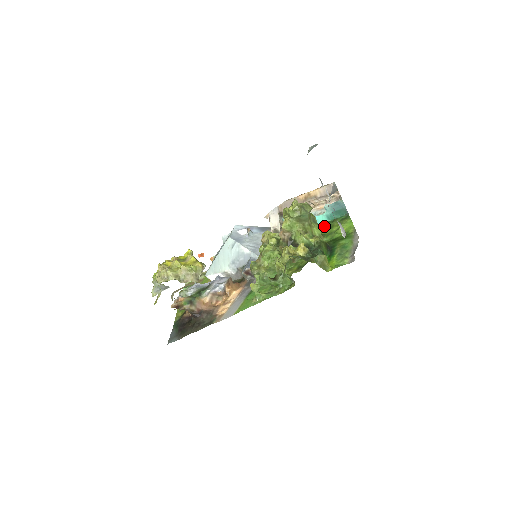
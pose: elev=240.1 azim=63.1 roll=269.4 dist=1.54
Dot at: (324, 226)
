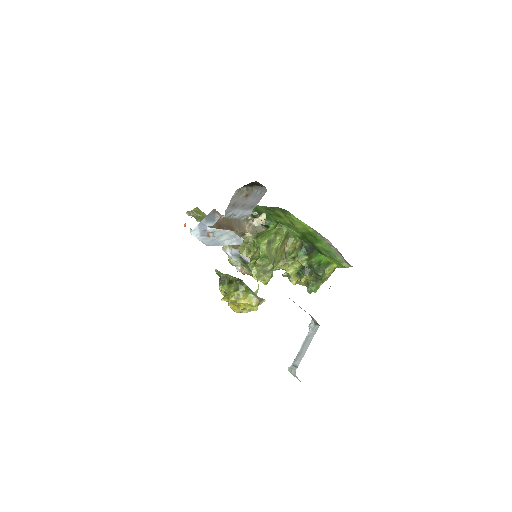
Dot at: (267, 211)
